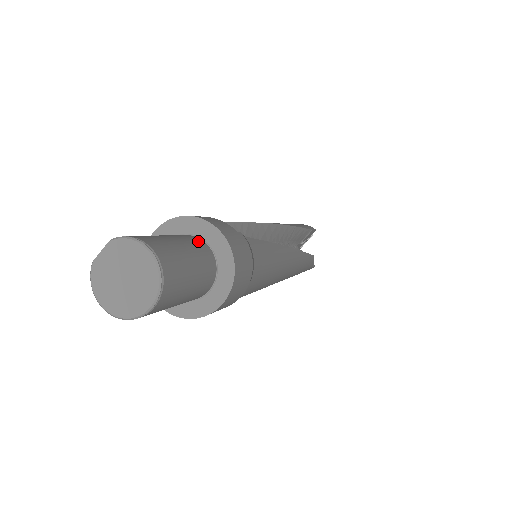
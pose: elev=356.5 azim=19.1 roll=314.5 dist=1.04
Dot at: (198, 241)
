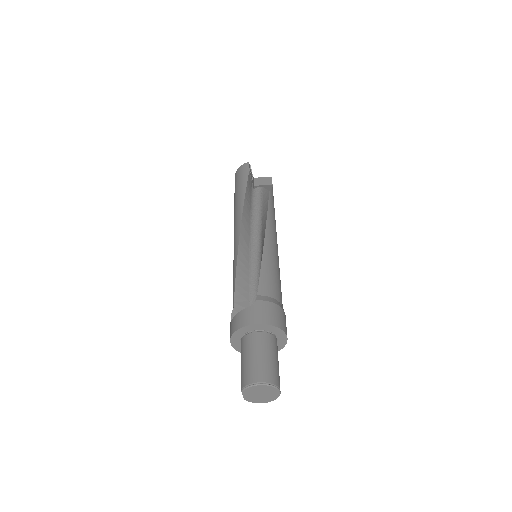
Dot at: (253, 337)
